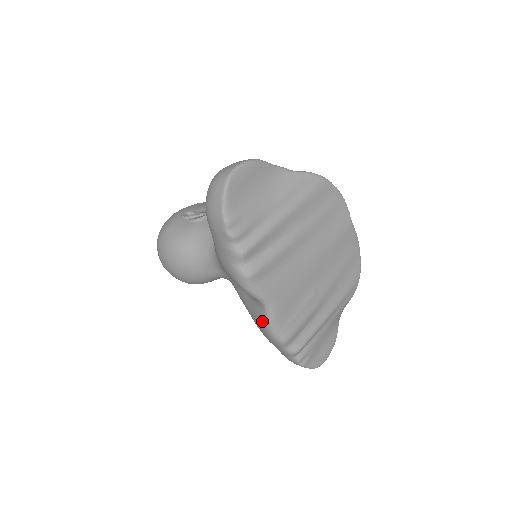
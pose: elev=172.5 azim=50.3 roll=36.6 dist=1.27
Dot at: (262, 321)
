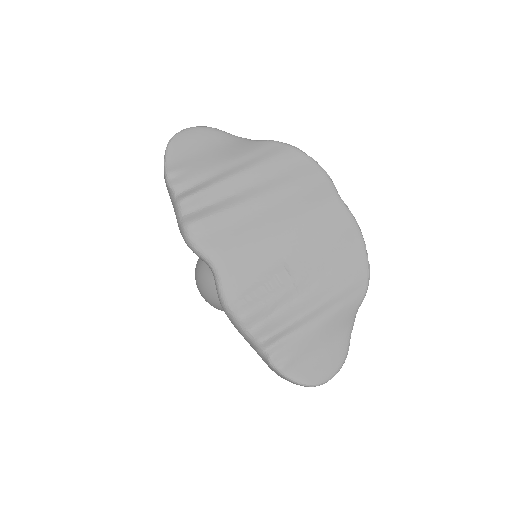
Dot at: (217, 293)
